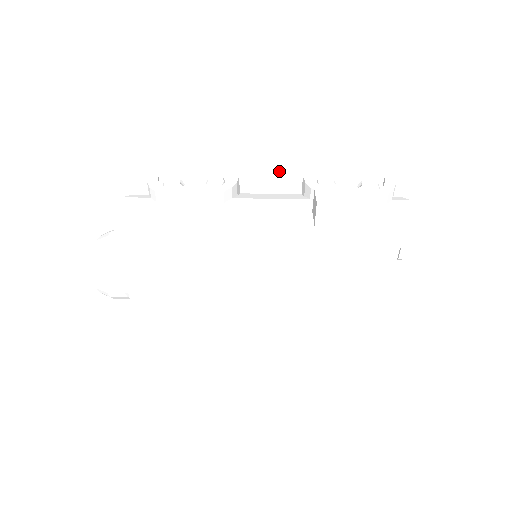
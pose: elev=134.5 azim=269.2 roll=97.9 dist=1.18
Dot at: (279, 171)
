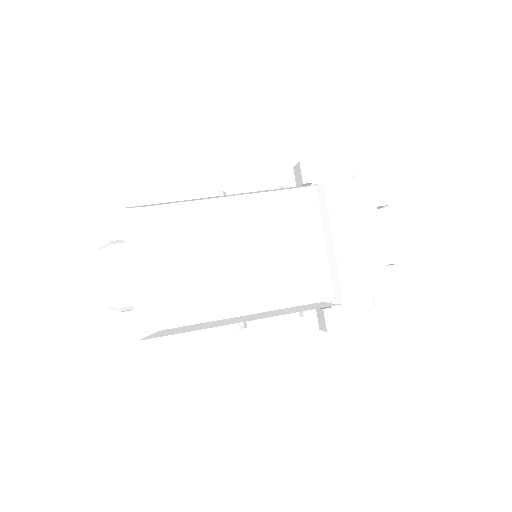
Dot at: occluded
